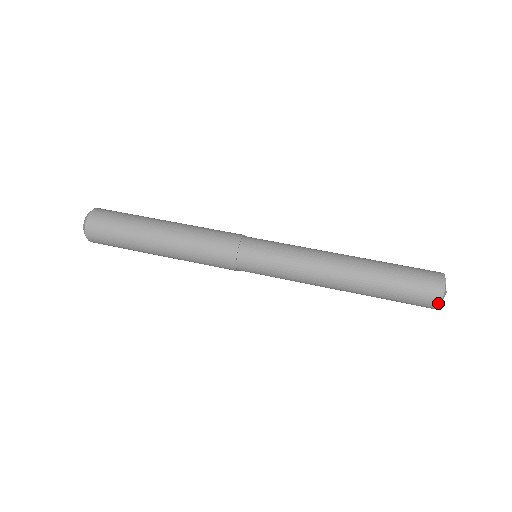
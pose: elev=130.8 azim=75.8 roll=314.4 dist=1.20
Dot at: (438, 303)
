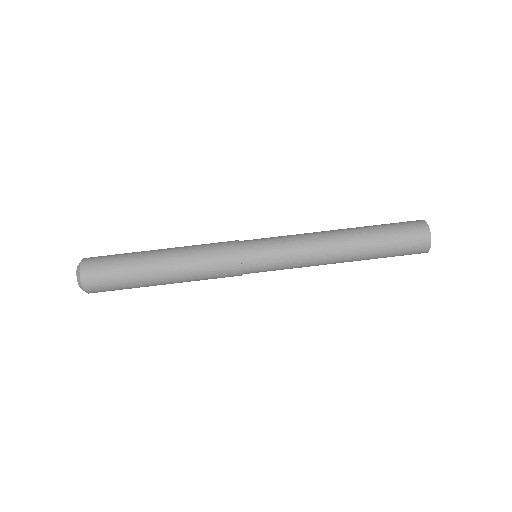
Dot at: (428, 245)
